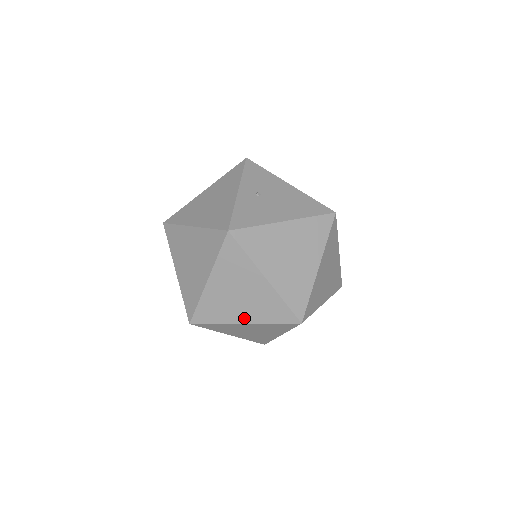
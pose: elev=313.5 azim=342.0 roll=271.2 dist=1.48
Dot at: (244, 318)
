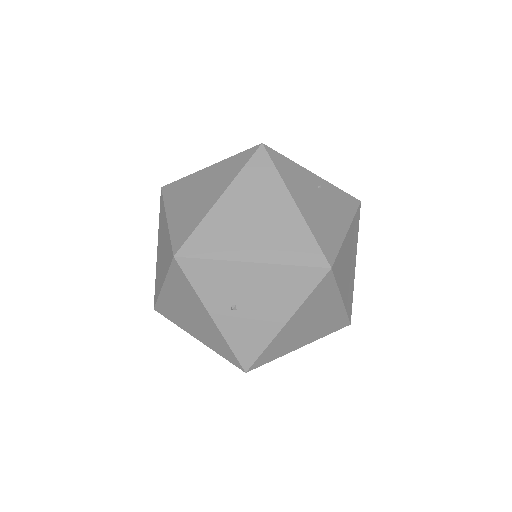
Dot at: occluded
